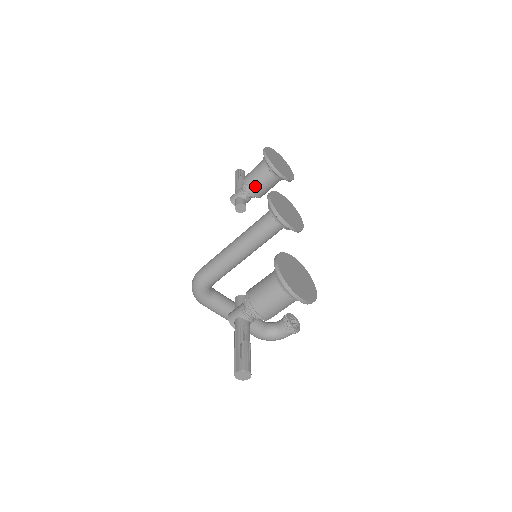
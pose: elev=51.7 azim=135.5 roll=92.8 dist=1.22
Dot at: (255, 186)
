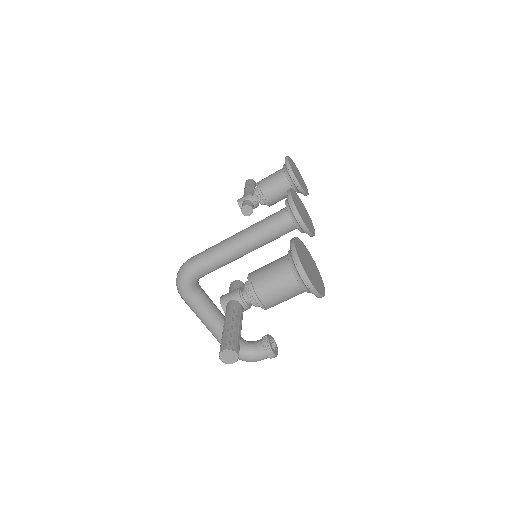
Dot at: (268, 191)
